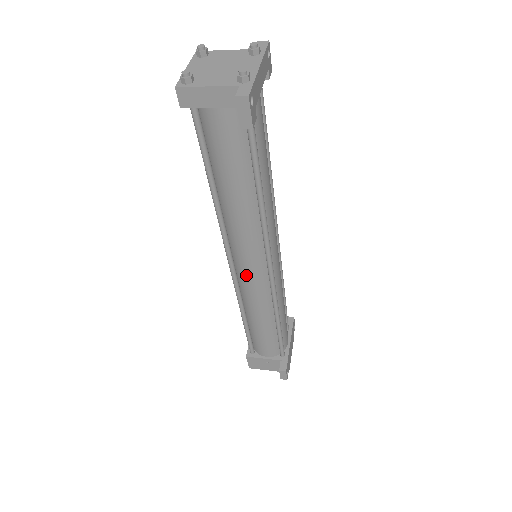
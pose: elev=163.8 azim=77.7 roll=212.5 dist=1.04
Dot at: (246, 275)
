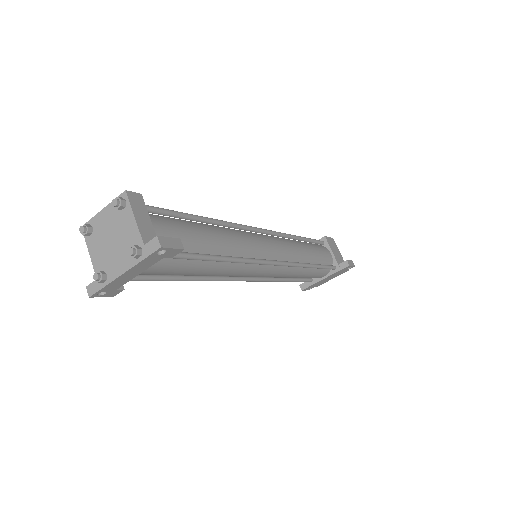
Dot at: occluded
